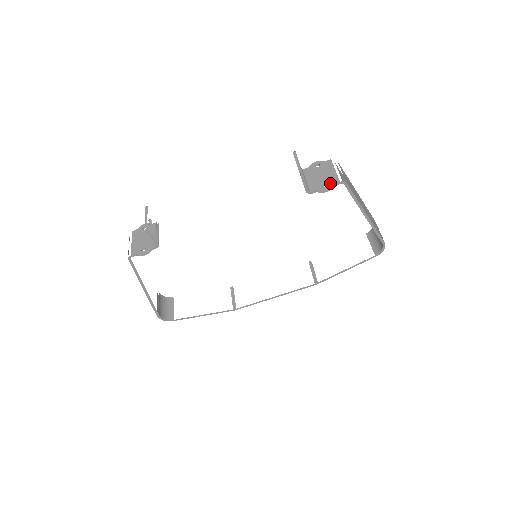
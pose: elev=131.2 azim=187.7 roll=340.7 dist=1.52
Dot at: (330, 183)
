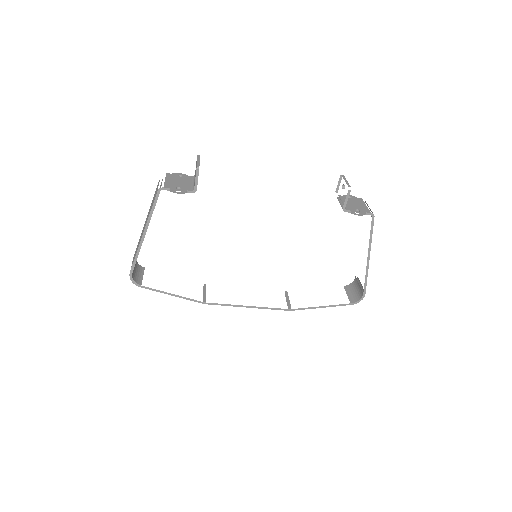
Dot at: (363, 211)
